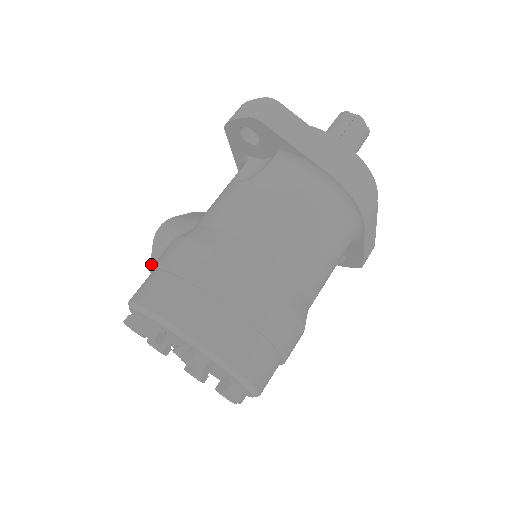
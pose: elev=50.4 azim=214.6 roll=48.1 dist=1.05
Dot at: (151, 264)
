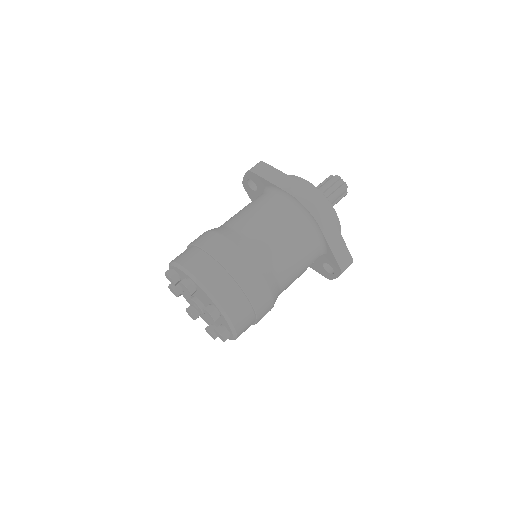
Dot at: occluded
